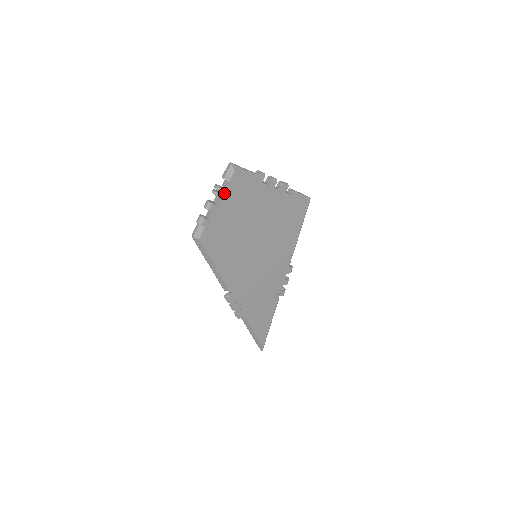
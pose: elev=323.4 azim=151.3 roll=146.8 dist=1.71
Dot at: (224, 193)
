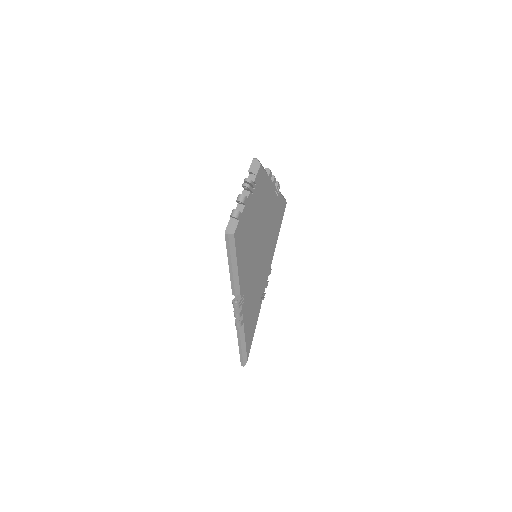
Dot at: occluded
